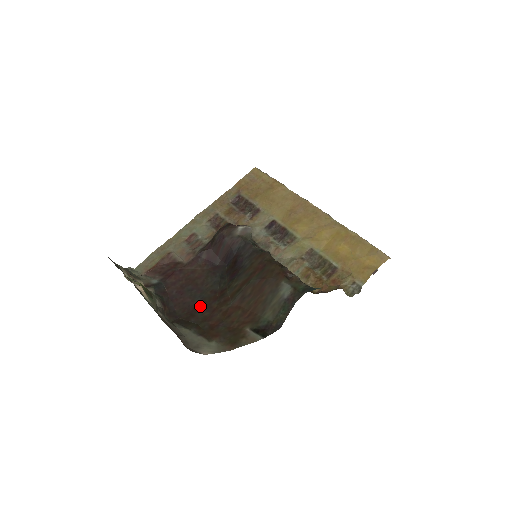
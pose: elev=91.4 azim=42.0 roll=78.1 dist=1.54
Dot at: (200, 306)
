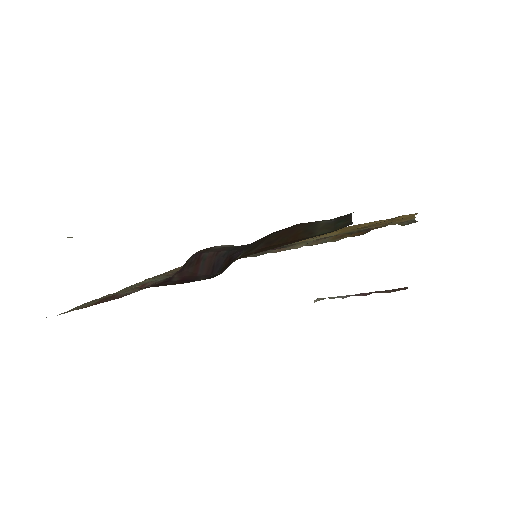
Dot at: occluded
